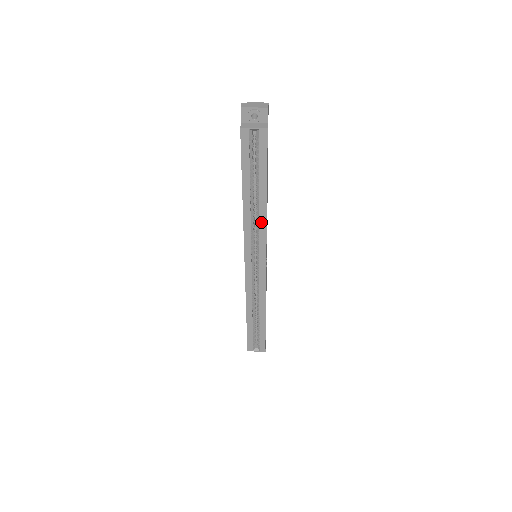
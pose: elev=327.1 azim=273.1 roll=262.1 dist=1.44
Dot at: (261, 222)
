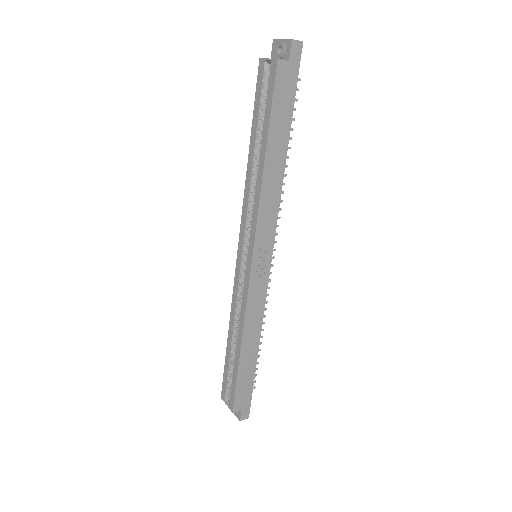
Dot at: (256, 196)
